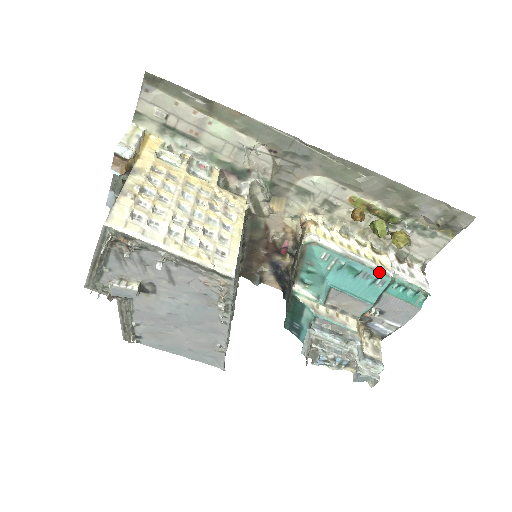
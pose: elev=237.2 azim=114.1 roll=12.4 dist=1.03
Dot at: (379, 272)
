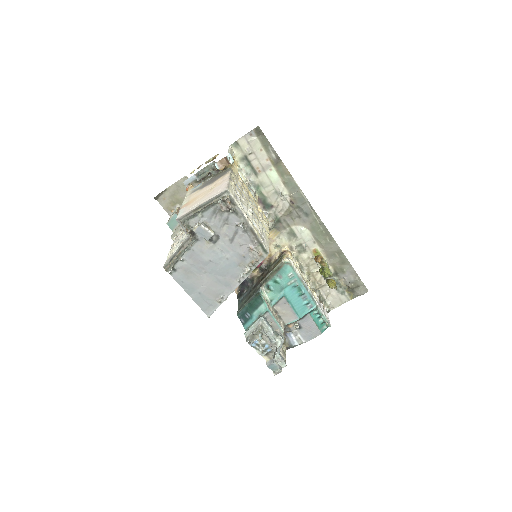
Dot at: (313, 299)
